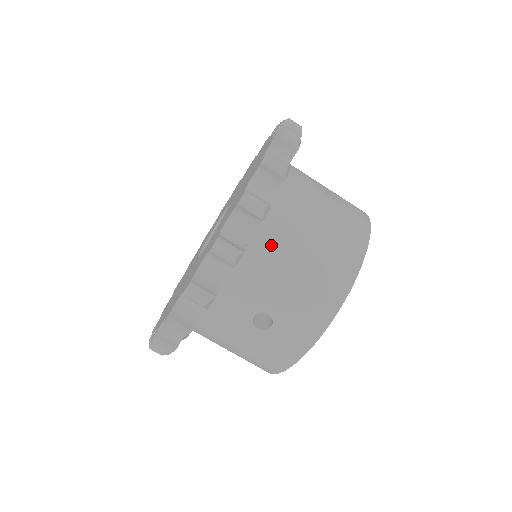
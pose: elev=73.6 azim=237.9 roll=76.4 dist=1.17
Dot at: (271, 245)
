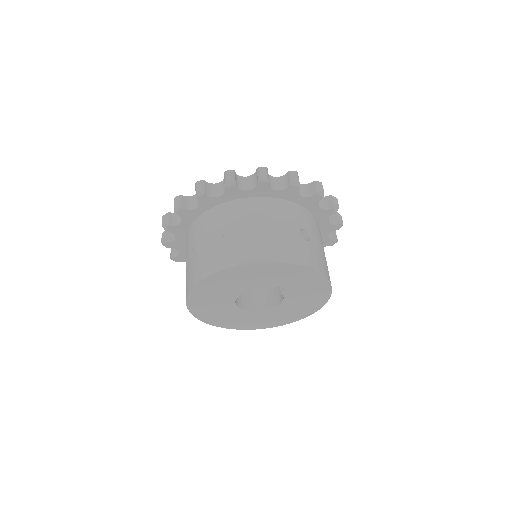
Dot at: (321, 237)
